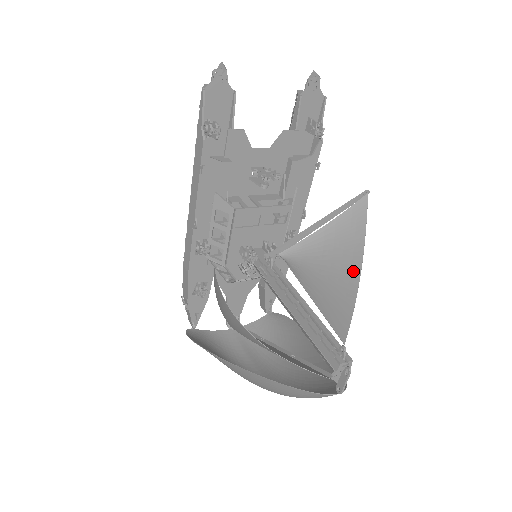
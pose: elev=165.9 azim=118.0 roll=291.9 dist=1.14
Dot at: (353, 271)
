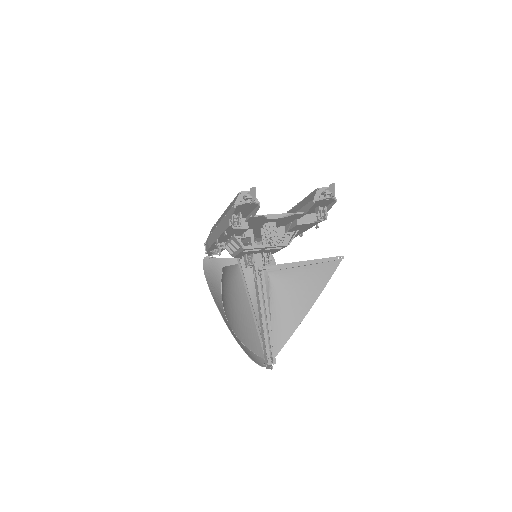
Dot at: (305, 308)
